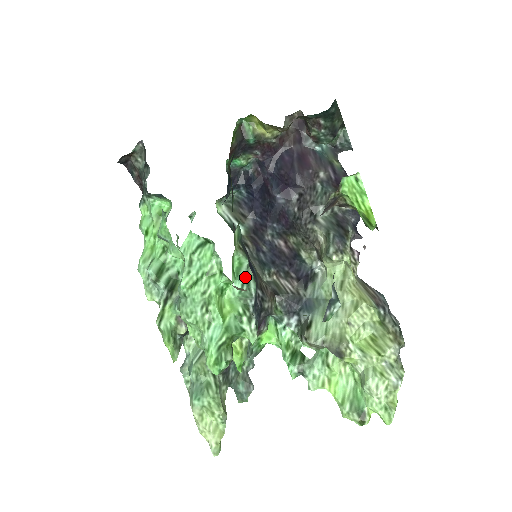
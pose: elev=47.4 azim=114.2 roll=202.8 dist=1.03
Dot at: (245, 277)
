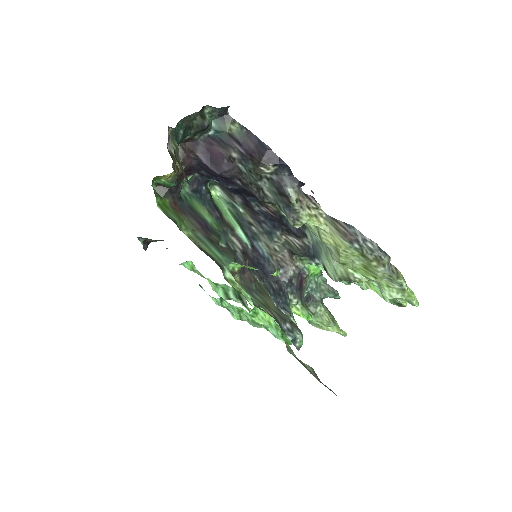
Dot at: occluded
